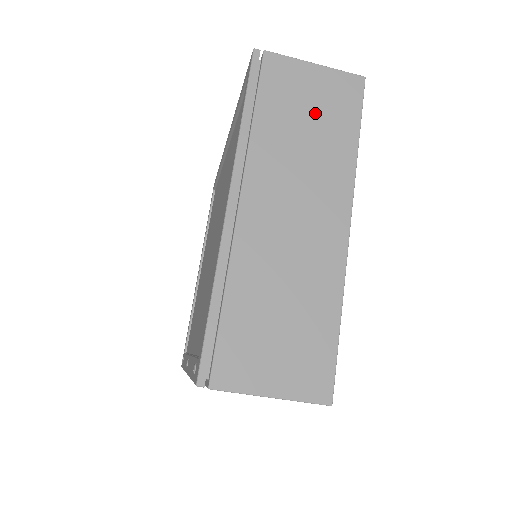
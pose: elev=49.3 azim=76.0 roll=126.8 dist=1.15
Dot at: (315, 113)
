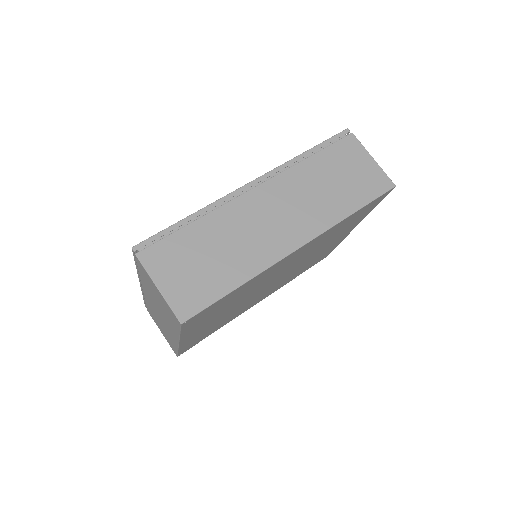
Dot at: occluded
